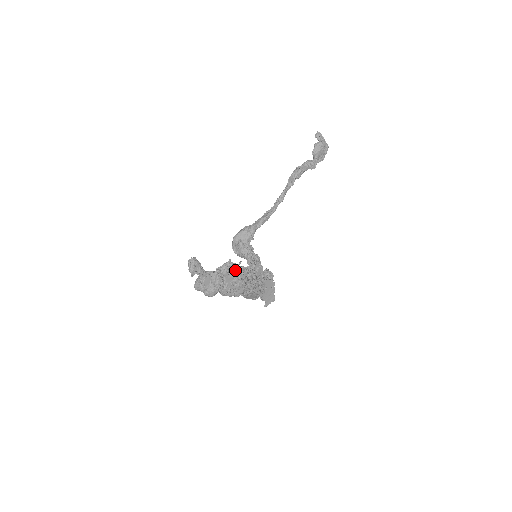
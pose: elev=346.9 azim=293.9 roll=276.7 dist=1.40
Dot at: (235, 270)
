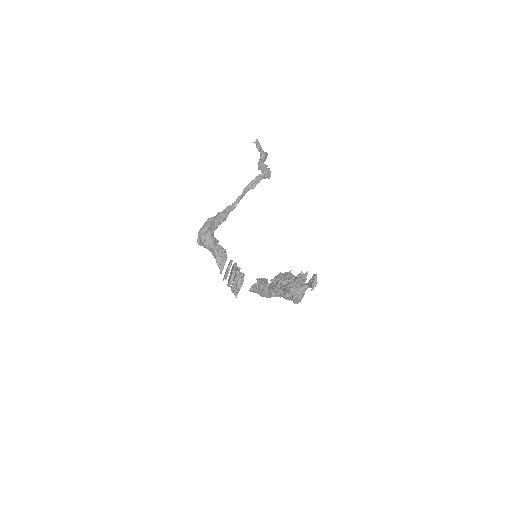
Dot at: occluded
